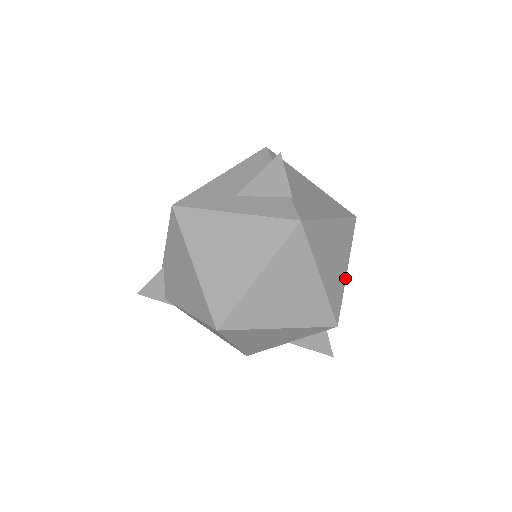
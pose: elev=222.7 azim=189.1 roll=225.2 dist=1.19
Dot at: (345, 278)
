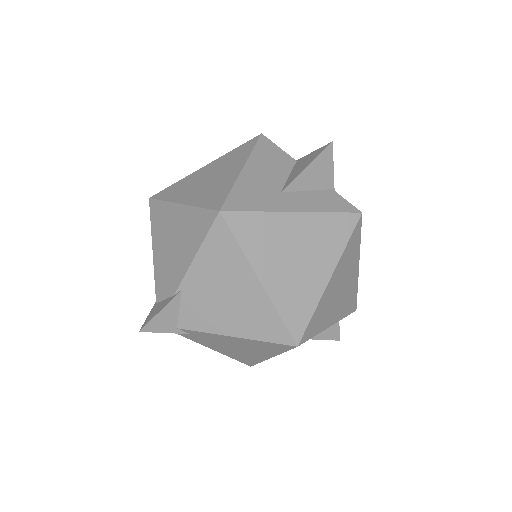
Dot at: occluded
